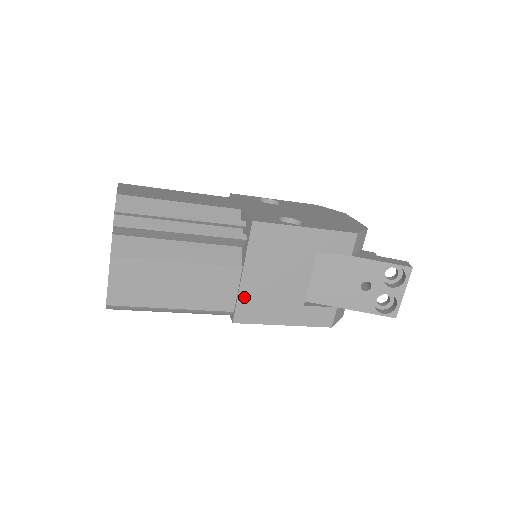
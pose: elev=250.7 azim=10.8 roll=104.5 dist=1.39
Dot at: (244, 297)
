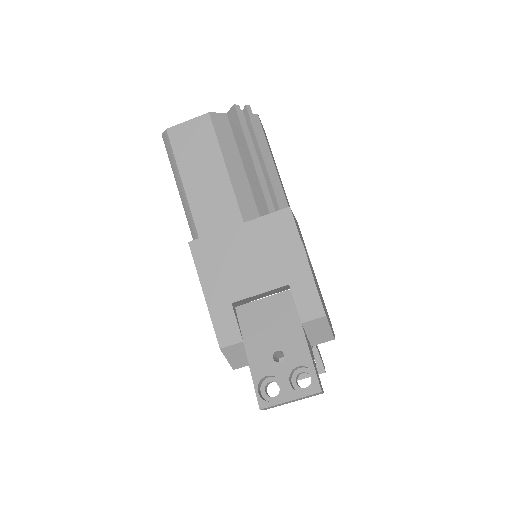
Dot at: (217, 239)
